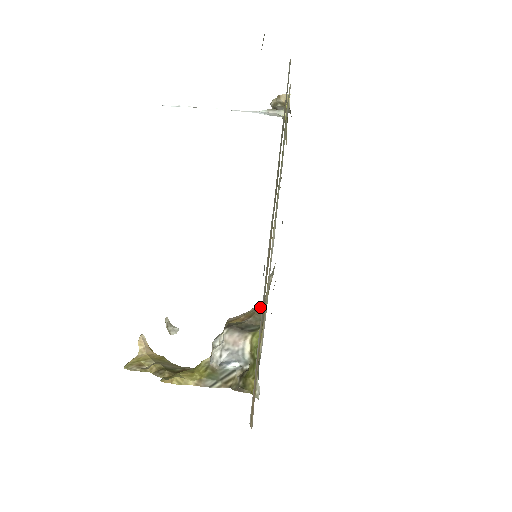
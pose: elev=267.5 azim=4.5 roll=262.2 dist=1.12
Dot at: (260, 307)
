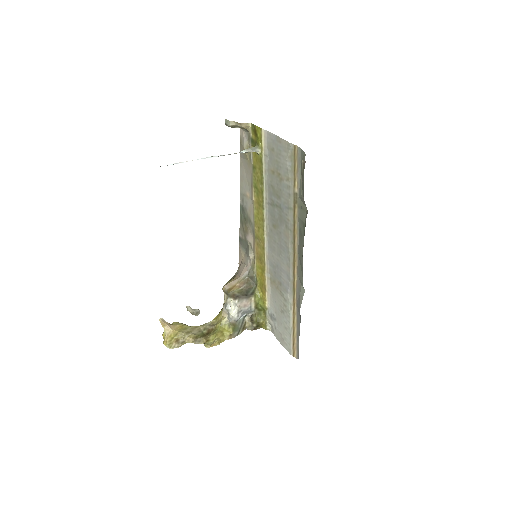
Dot at: (249, 275)
